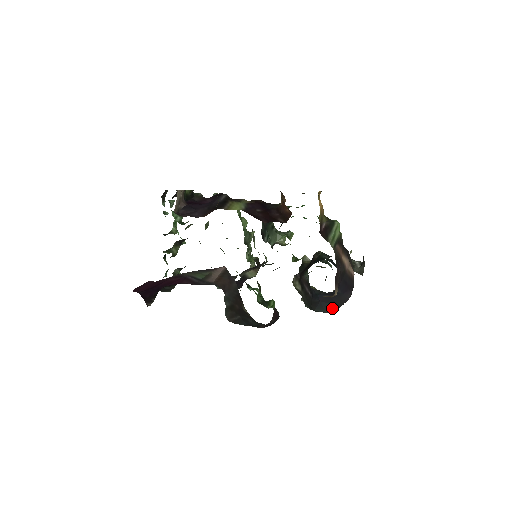
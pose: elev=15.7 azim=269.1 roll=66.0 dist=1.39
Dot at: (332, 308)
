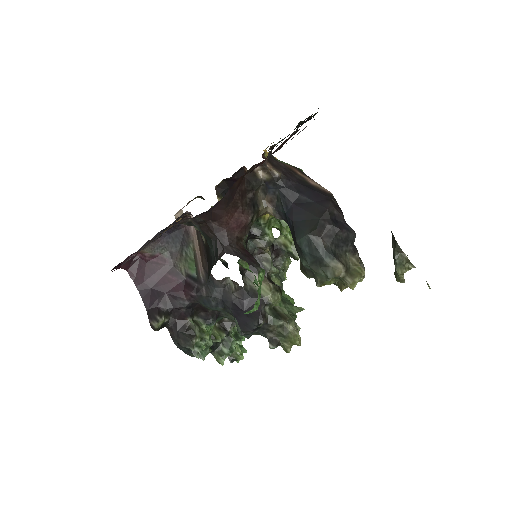
Dot at: (312, 225)
